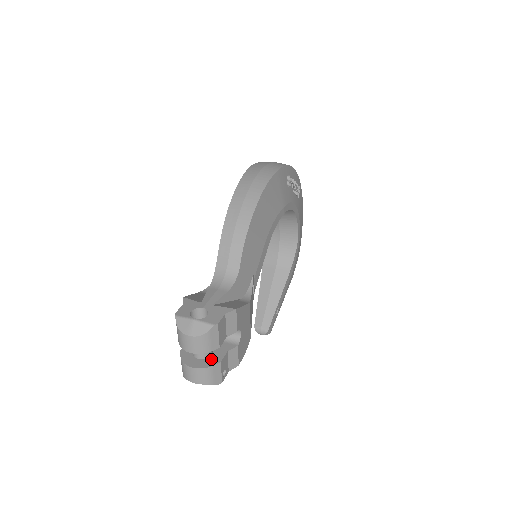
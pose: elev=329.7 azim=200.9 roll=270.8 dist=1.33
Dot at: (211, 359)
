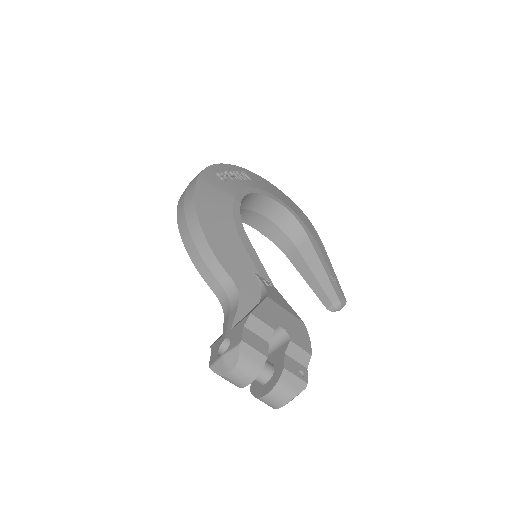
Dot at: (275, 373)
